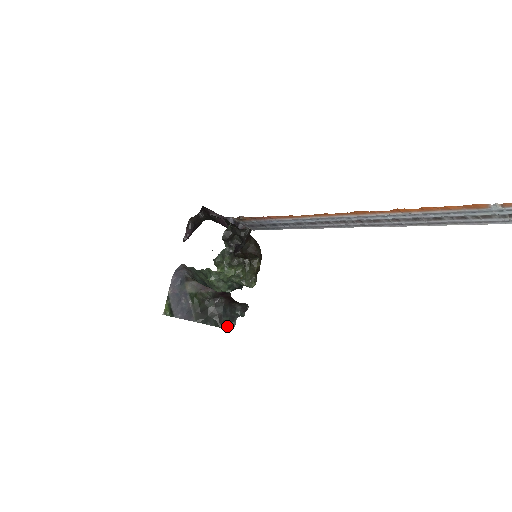
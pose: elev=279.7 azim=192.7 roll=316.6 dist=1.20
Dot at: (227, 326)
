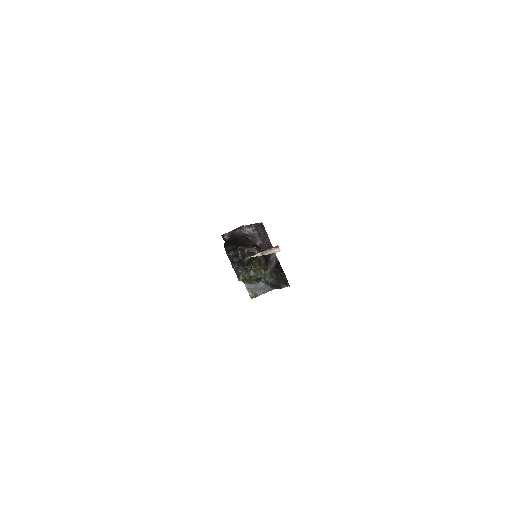
Dot at: occluded
